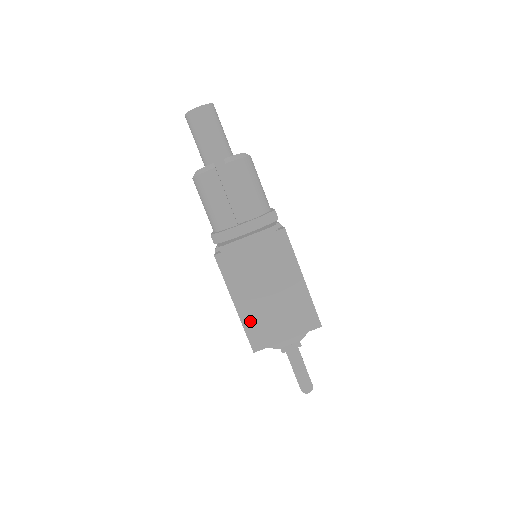
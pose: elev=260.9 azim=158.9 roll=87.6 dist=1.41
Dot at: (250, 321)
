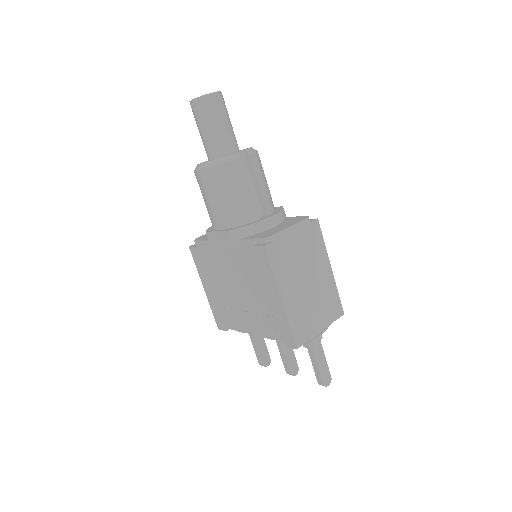
Dot at: (294, 315)
